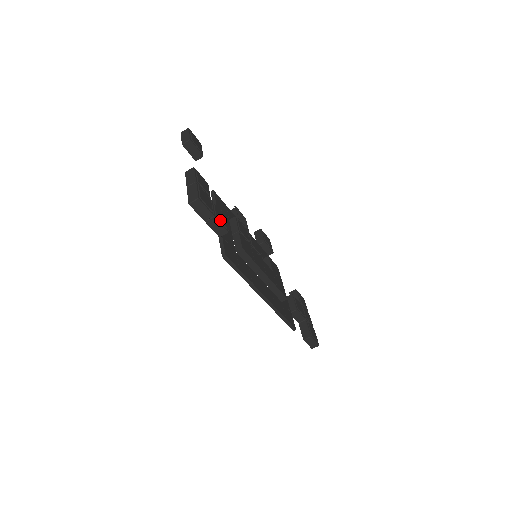
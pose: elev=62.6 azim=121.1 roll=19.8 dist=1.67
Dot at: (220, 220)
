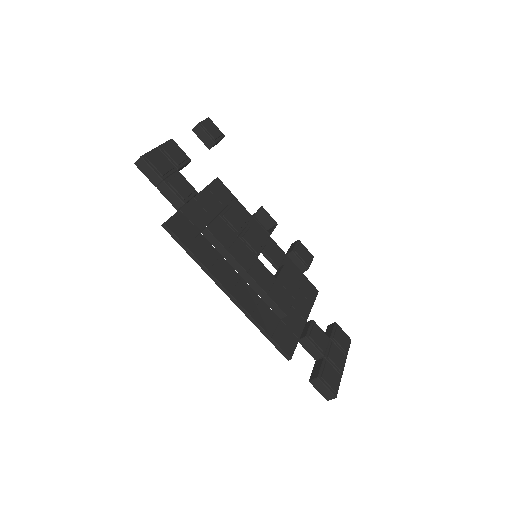
Dot at: (174, 188)
